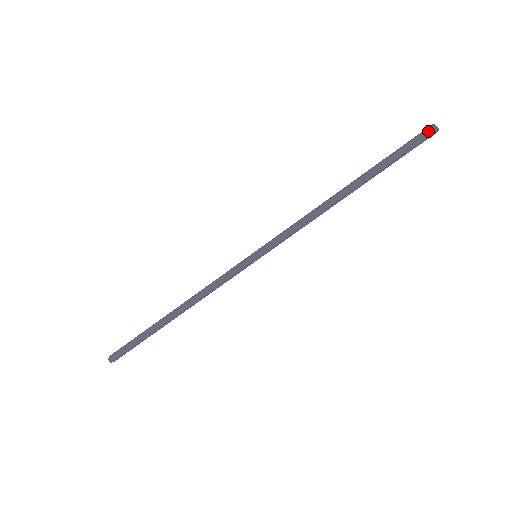
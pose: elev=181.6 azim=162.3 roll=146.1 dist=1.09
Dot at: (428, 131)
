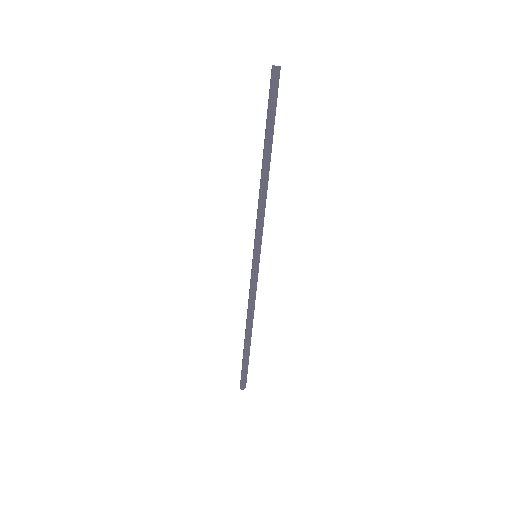
Dot at: (271, 75)
